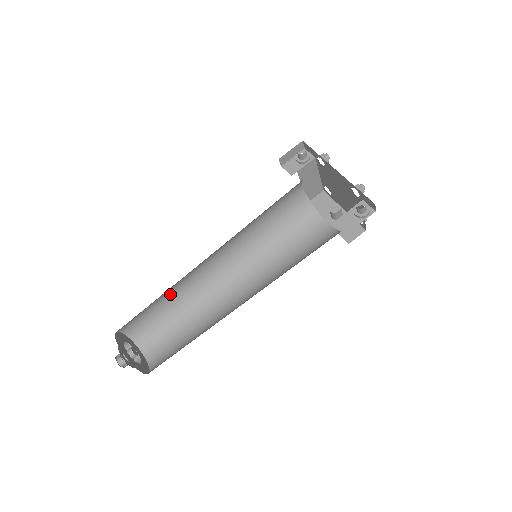
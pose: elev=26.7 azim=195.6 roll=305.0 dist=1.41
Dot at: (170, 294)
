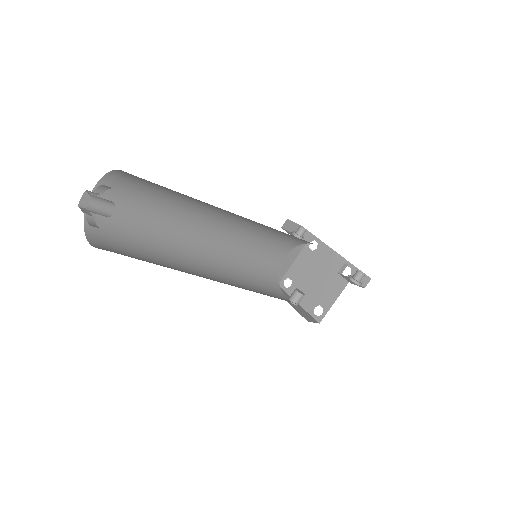
Dot at: (161, 215)
